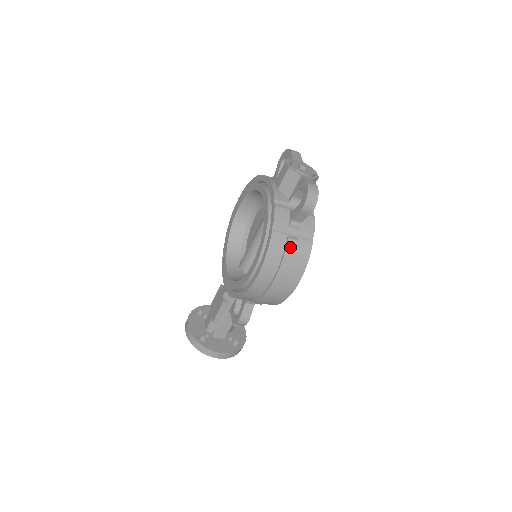
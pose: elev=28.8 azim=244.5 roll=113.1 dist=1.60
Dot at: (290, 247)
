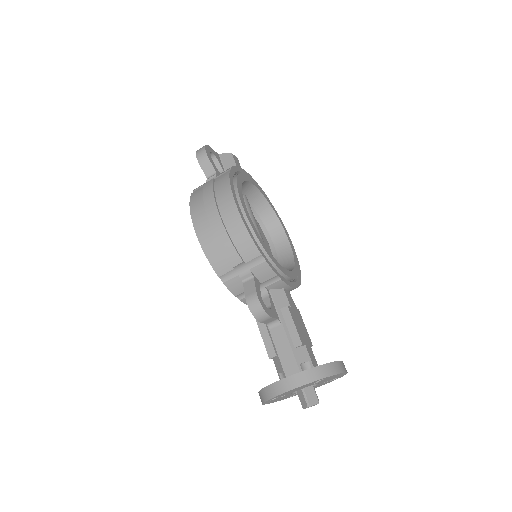
Dot at: (206, 186)
